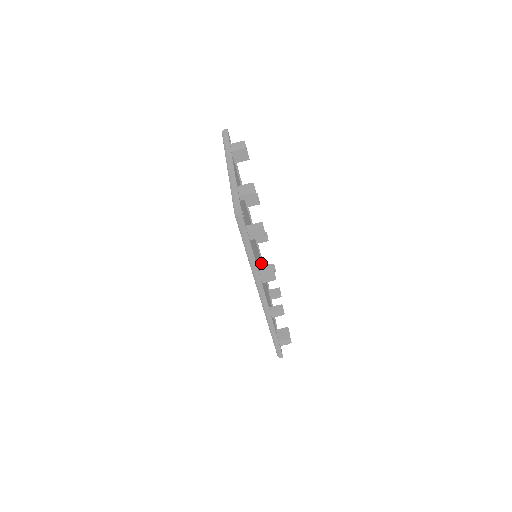
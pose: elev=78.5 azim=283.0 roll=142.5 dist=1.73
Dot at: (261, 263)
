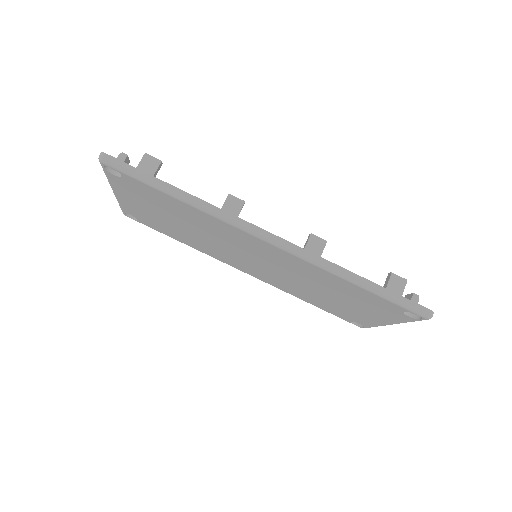
Dot at: occluded
